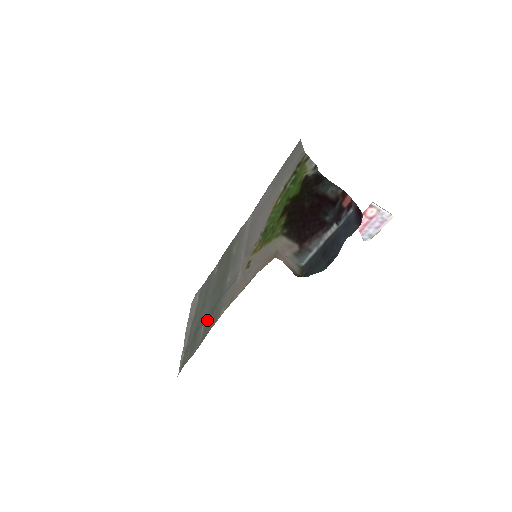
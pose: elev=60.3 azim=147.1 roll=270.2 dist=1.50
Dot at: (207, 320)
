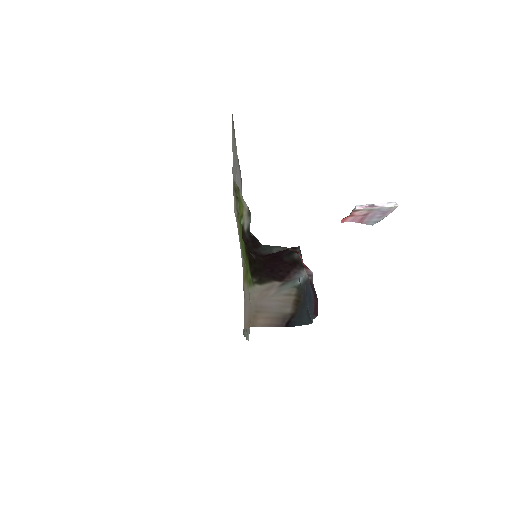
Dot at: occluded
